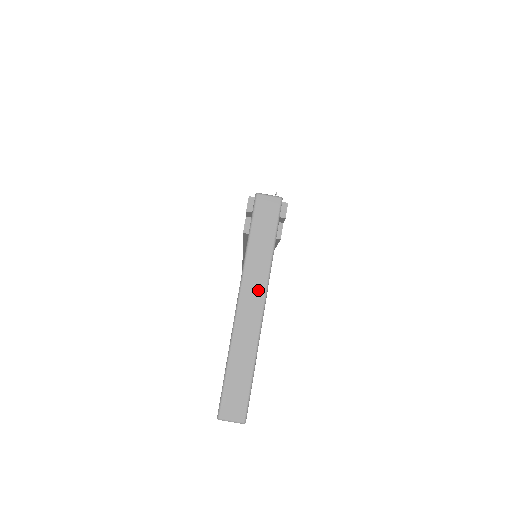
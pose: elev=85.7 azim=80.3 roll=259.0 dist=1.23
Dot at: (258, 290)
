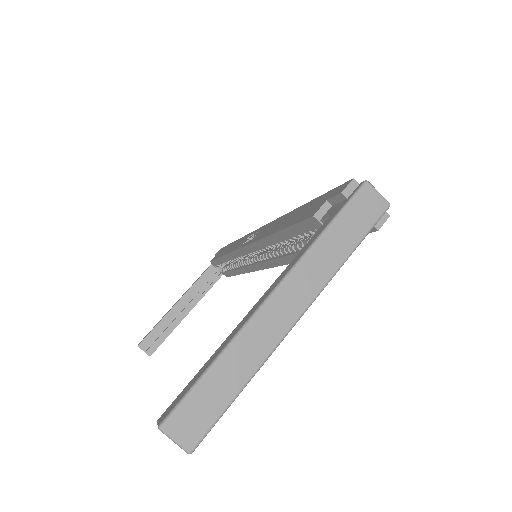
Dot at: (305, 293)
